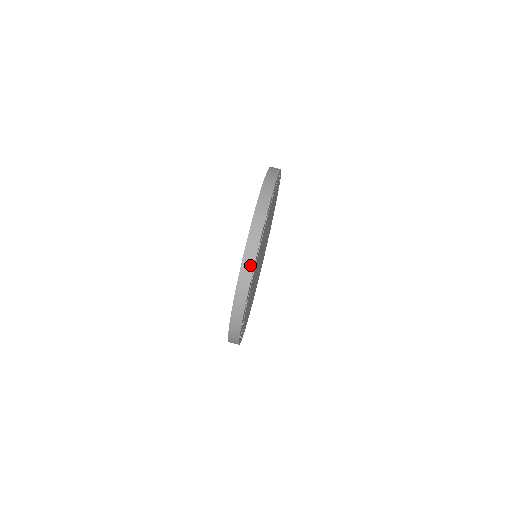
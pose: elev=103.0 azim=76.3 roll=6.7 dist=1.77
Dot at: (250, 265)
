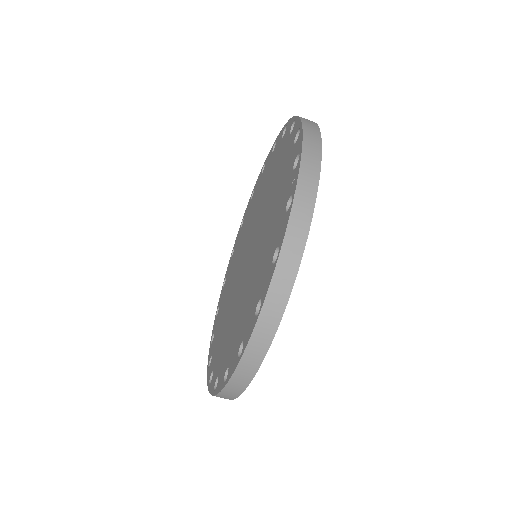
Dot at: (300, 237)
